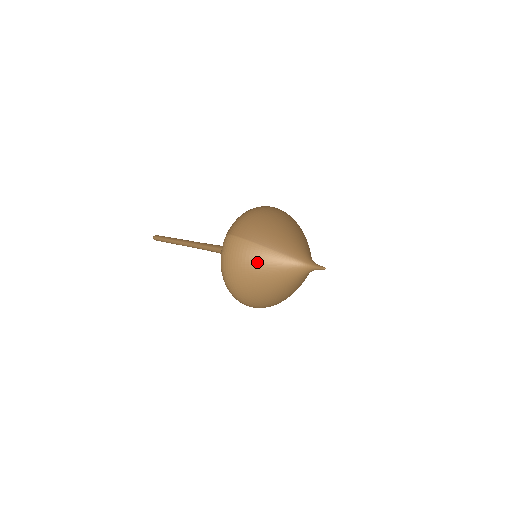
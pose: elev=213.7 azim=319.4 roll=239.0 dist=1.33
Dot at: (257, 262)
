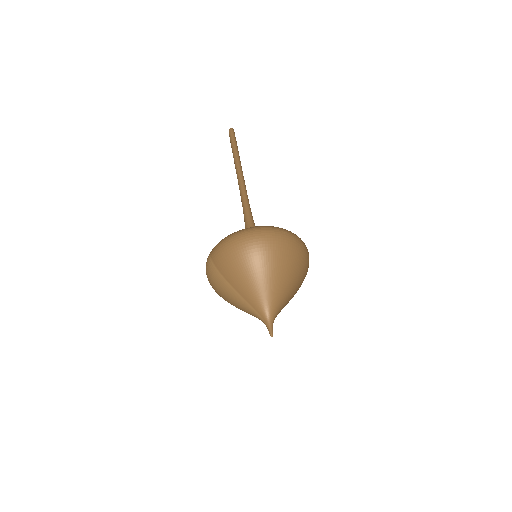
Dot at: (226, 294)
